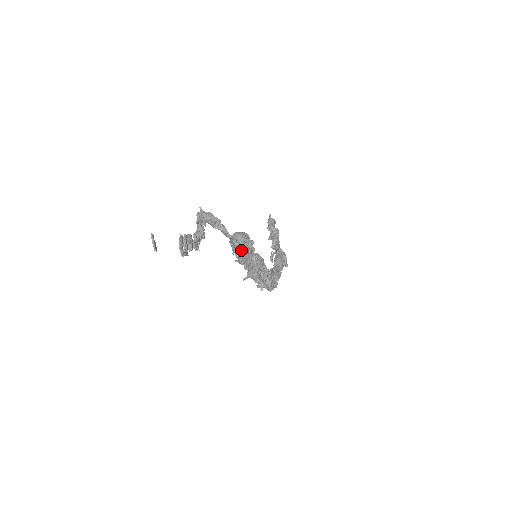
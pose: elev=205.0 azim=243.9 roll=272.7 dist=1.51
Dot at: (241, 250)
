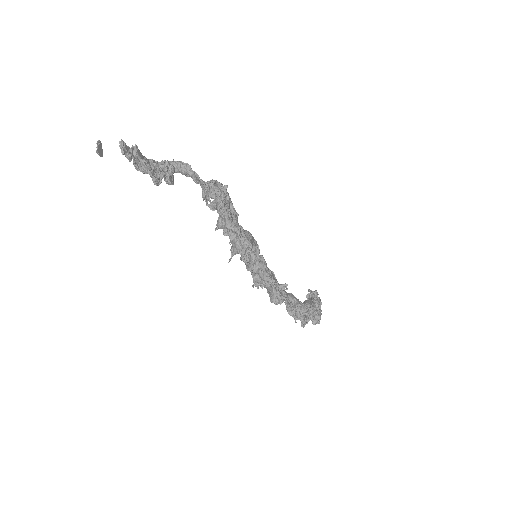
Dot at: (208, 187)
